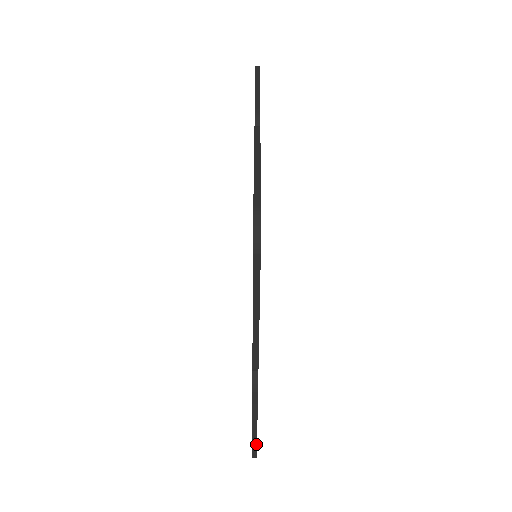
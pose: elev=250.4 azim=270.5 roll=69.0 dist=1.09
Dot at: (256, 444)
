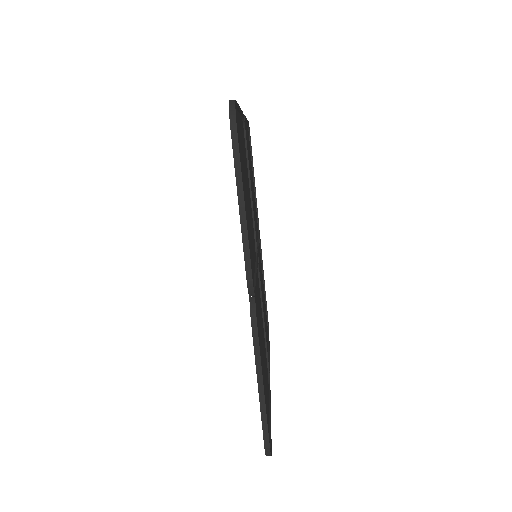
Dot at: (266, 420)
